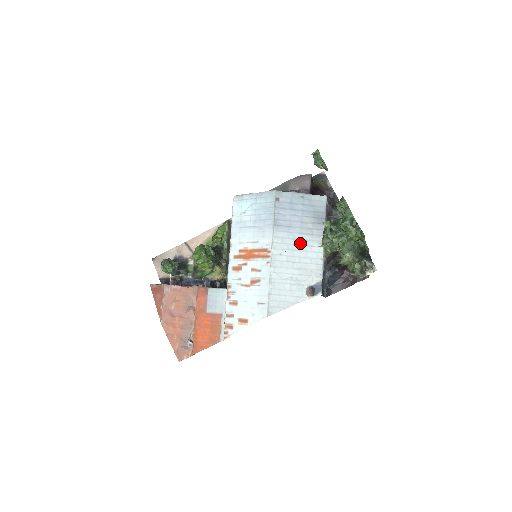
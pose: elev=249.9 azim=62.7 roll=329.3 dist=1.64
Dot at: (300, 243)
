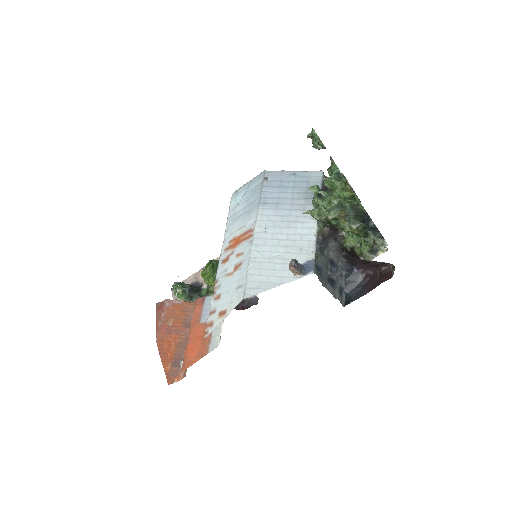
Dot at: (289, 219)
